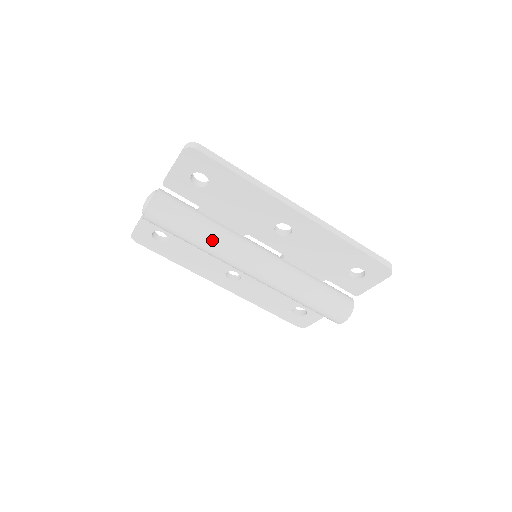
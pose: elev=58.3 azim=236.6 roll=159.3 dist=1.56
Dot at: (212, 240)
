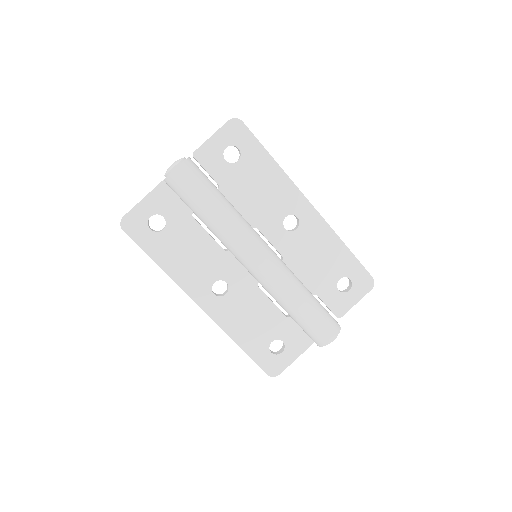
Dot at: (232, 213)
